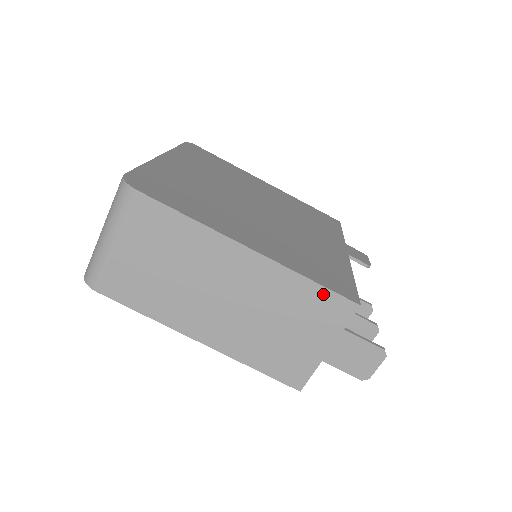
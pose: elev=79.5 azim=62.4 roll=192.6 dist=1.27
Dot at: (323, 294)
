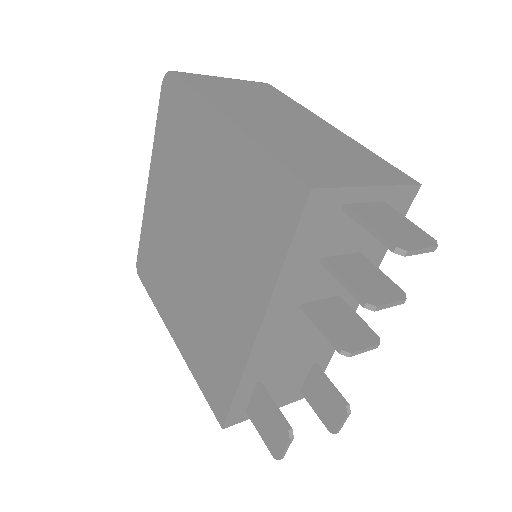
Dot at: (384, 163)
